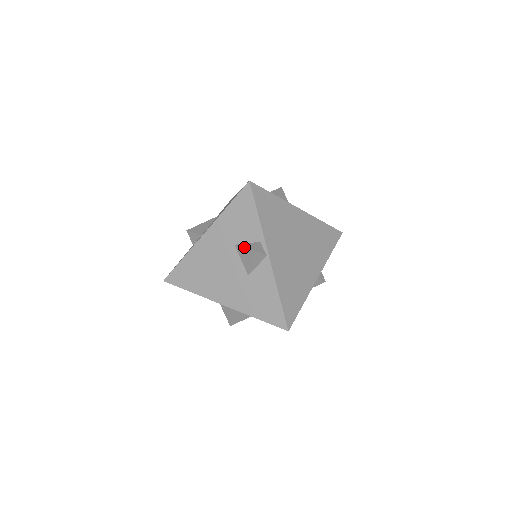
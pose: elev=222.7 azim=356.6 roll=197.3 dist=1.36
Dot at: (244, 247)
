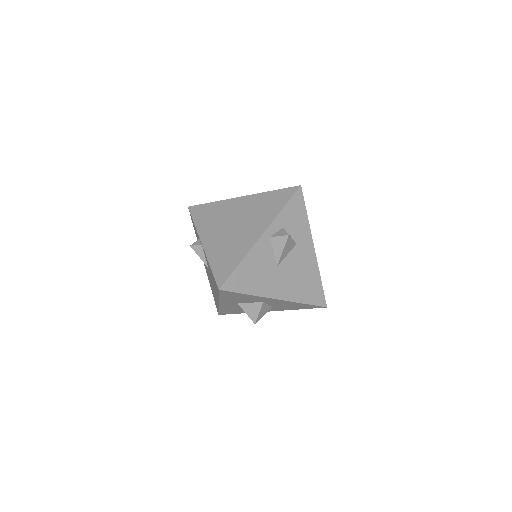
Dot at: occluded
